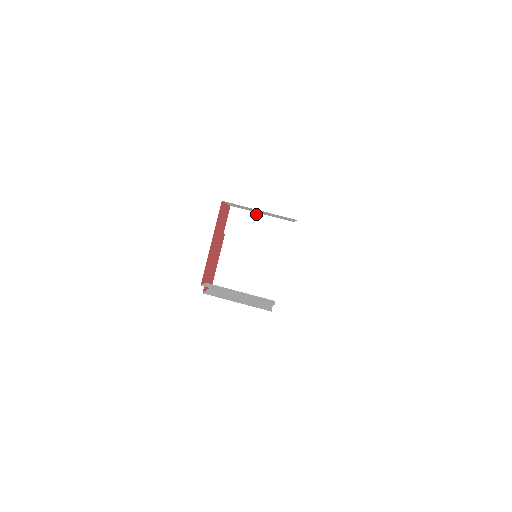
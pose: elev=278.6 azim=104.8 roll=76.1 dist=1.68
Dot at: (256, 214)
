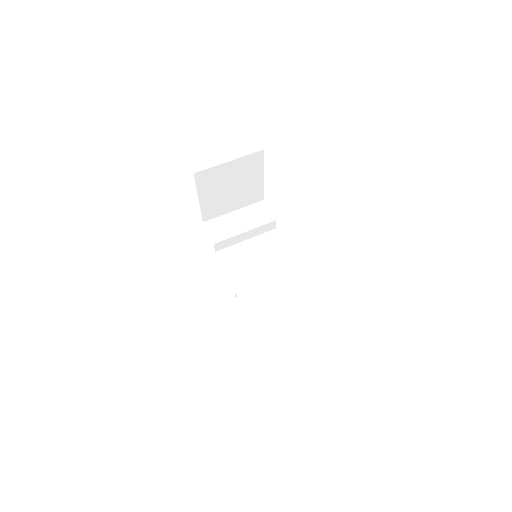
Dot at: (229, 214)
